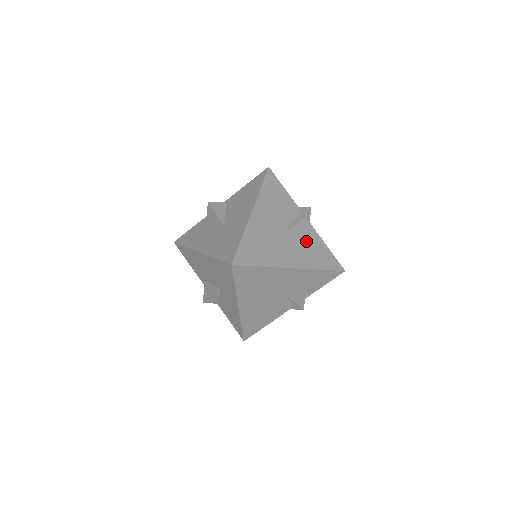
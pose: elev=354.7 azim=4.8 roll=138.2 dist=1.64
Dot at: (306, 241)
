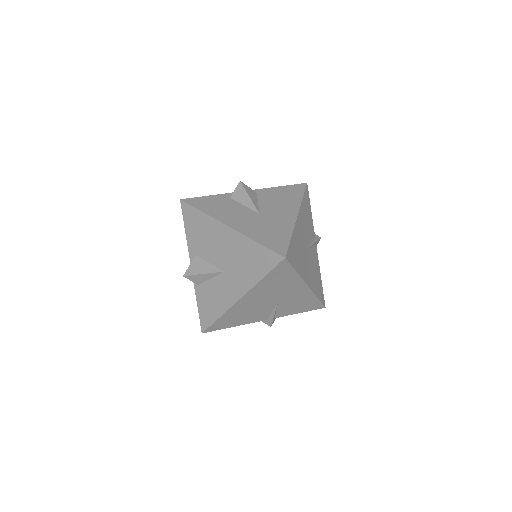
Dot at: (315, 266)
